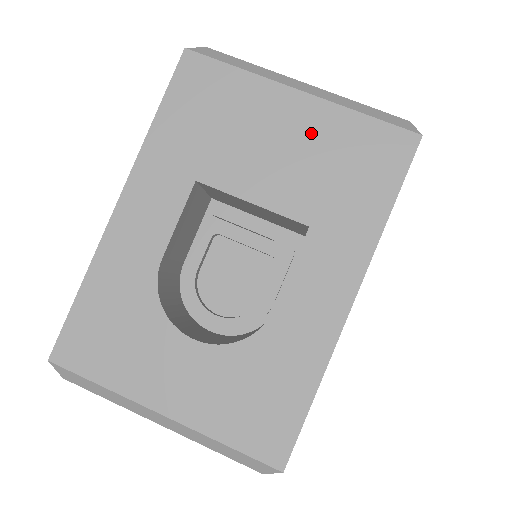
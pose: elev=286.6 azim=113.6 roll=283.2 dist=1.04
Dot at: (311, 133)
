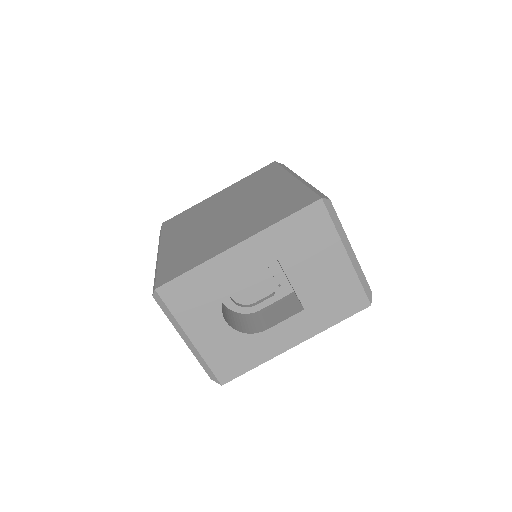
Dot at: (337, 275)
